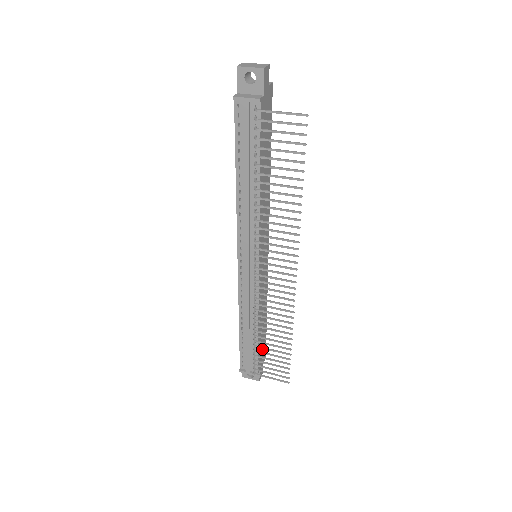
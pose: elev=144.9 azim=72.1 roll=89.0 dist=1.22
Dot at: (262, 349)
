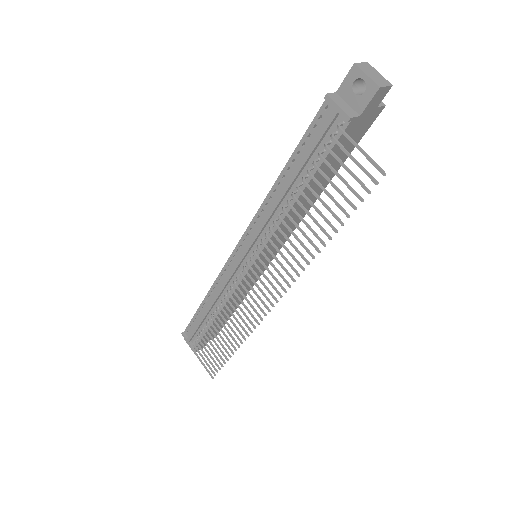
Dot at: (214, 331)
